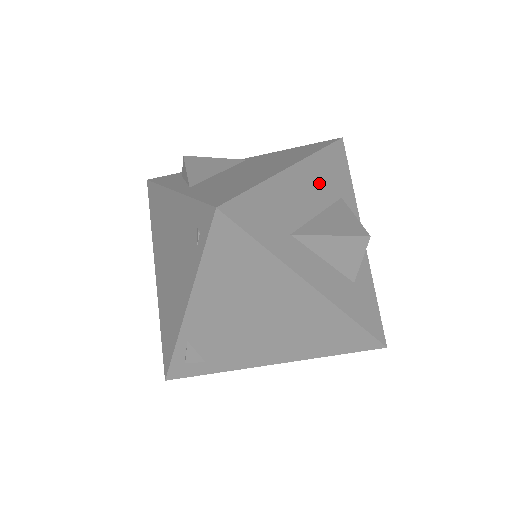
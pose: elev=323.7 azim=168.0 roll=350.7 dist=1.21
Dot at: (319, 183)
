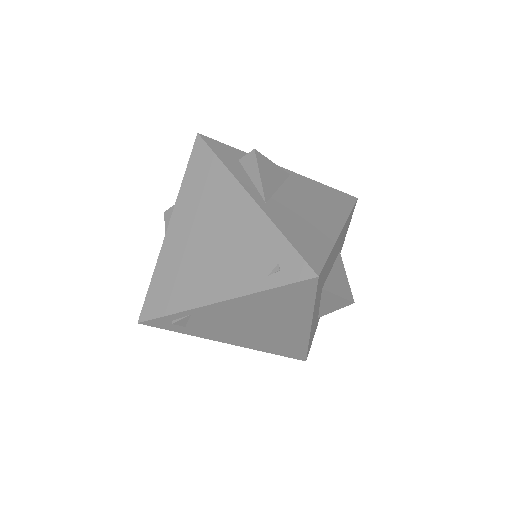
Dot at: occluded
